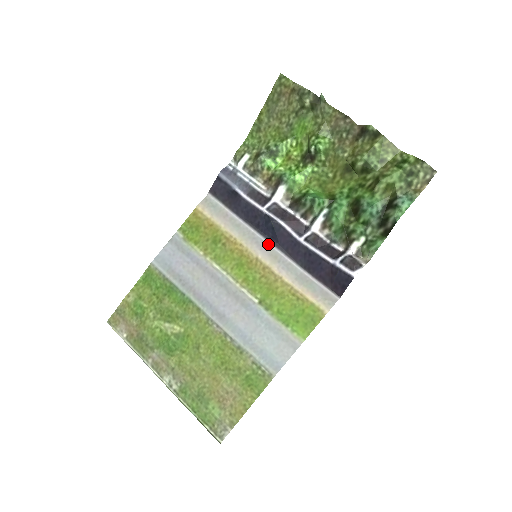
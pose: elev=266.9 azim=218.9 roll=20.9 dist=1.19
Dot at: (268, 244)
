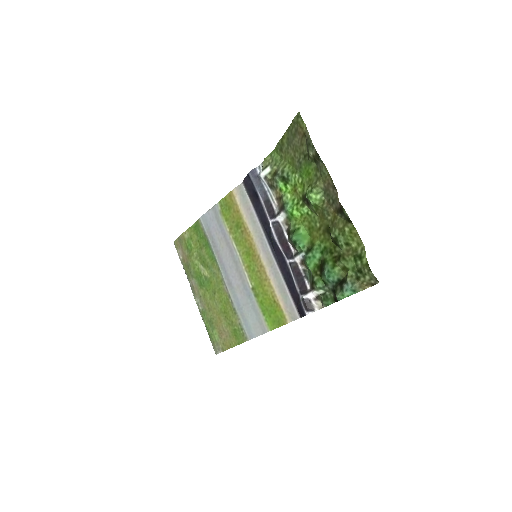
Dot at: (269, 249)
